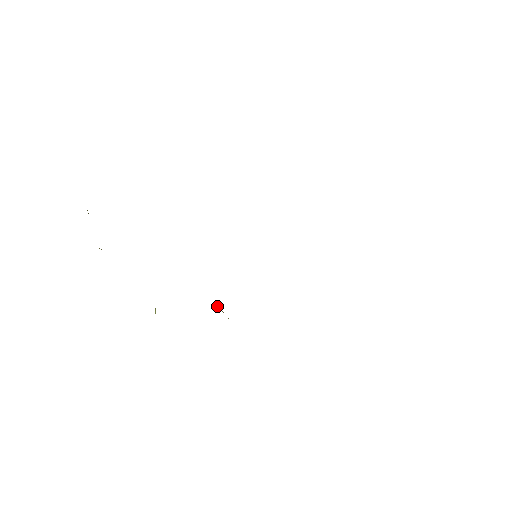
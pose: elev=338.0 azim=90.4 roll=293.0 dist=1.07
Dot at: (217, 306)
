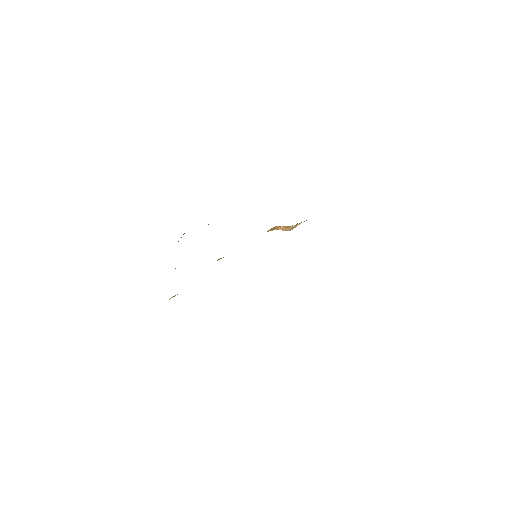
Dot at: occluded
